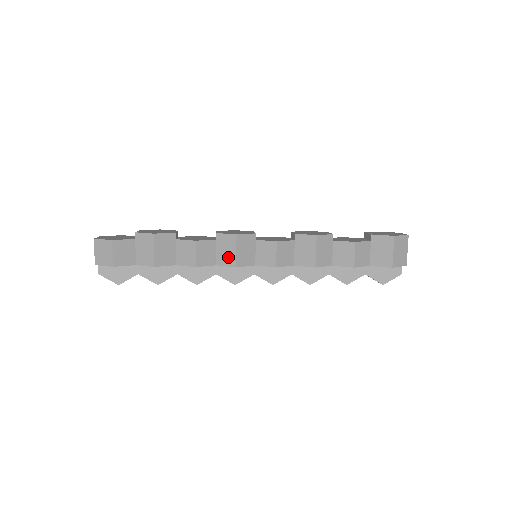
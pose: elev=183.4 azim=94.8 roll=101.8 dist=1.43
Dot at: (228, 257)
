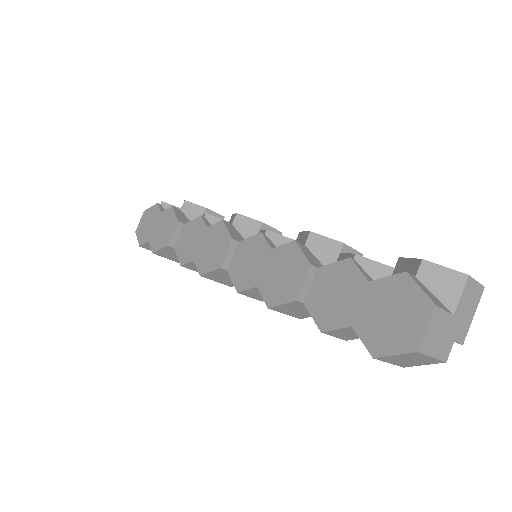
Dot at: occluded
